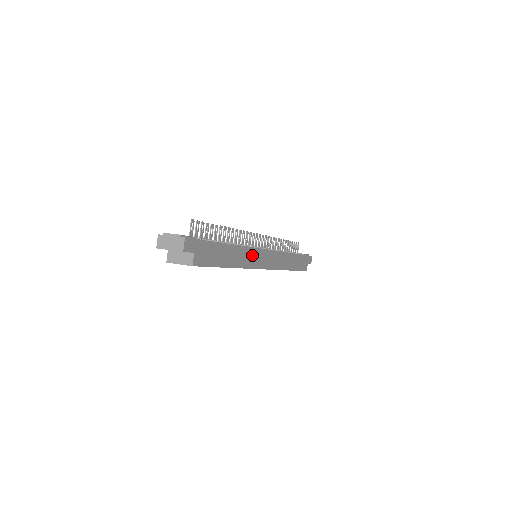
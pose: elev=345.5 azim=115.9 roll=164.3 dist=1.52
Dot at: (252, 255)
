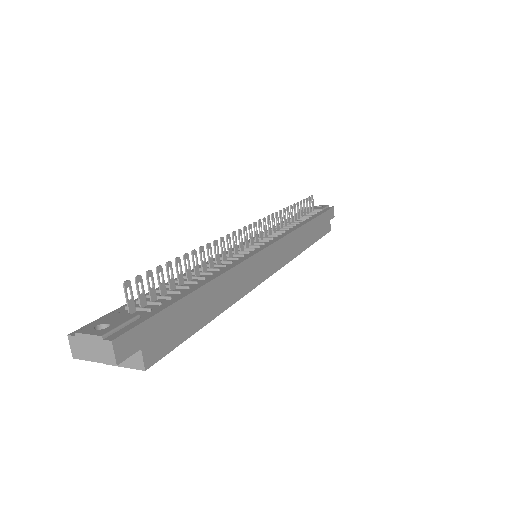
Dot at: (249, 270)
